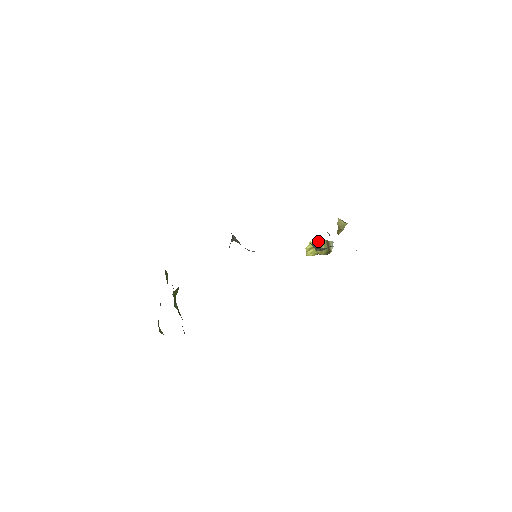
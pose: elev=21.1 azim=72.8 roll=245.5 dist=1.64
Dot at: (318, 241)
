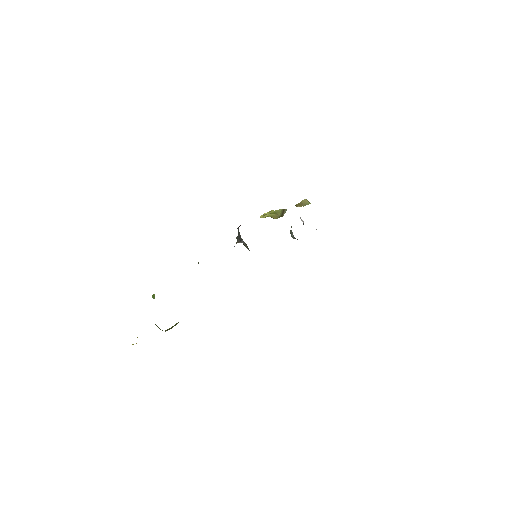
Dot at: occluded
